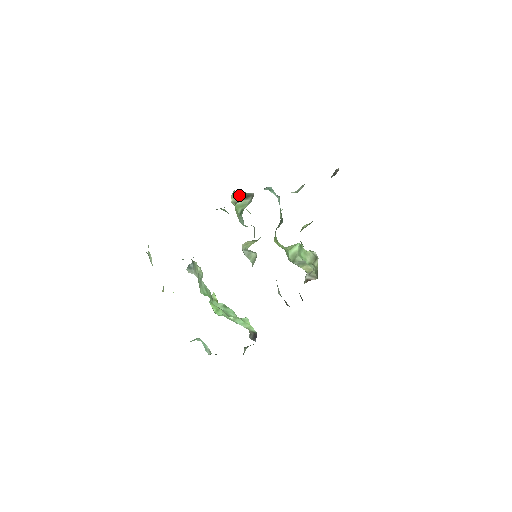
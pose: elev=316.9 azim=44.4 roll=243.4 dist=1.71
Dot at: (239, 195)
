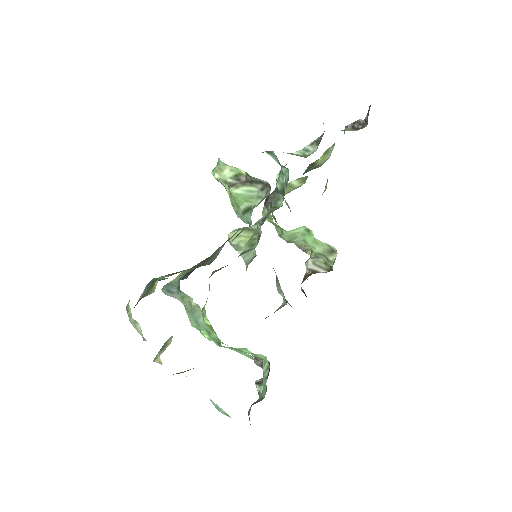
Dot at: (233, 173)
